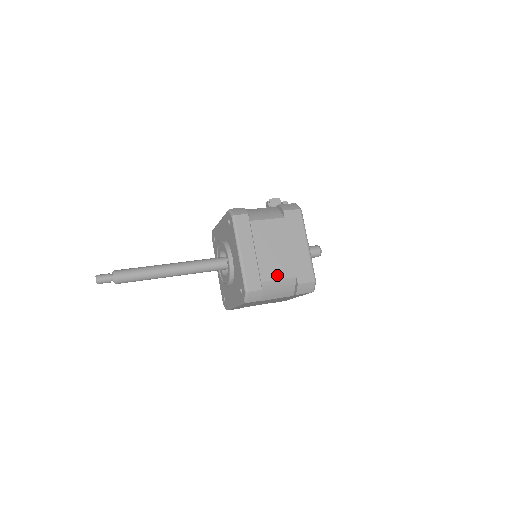
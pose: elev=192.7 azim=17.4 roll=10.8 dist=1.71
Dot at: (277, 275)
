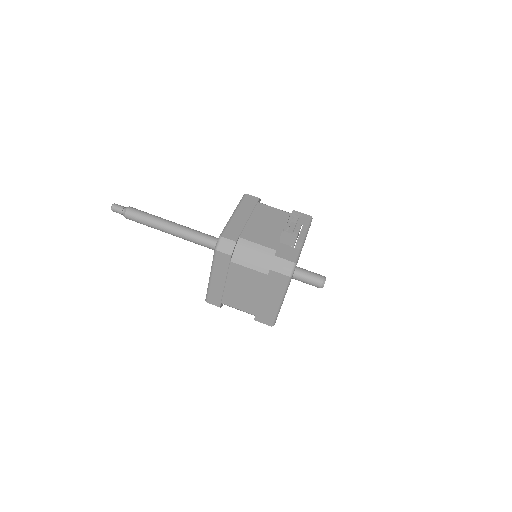
Dot at: (238, 306)
